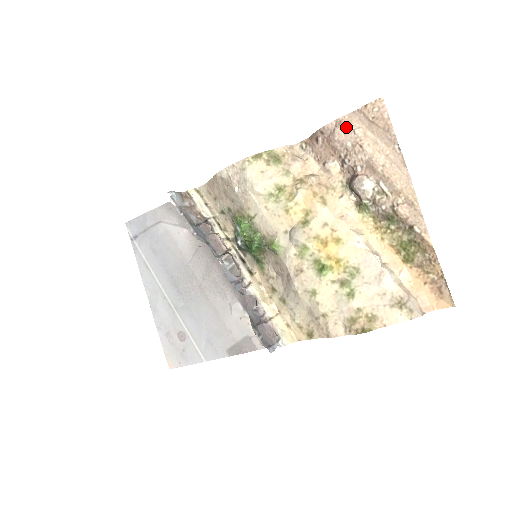
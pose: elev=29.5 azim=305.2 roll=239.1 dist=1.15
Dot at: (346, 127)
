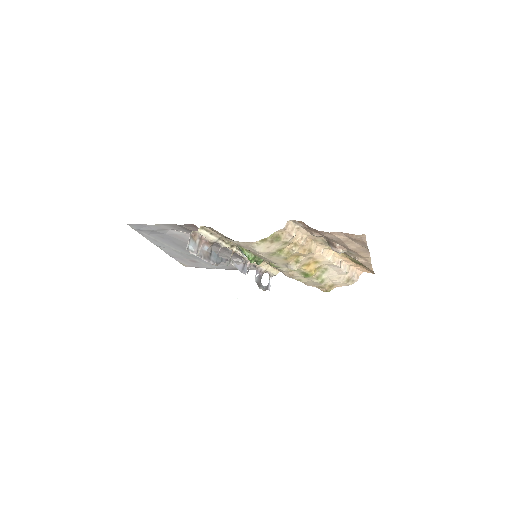
Dot at: (334, 236)
